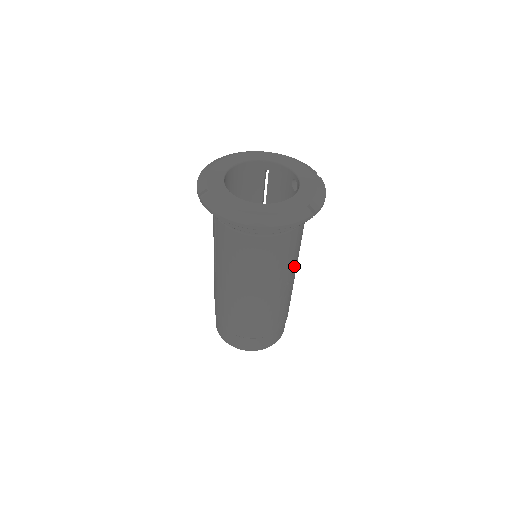
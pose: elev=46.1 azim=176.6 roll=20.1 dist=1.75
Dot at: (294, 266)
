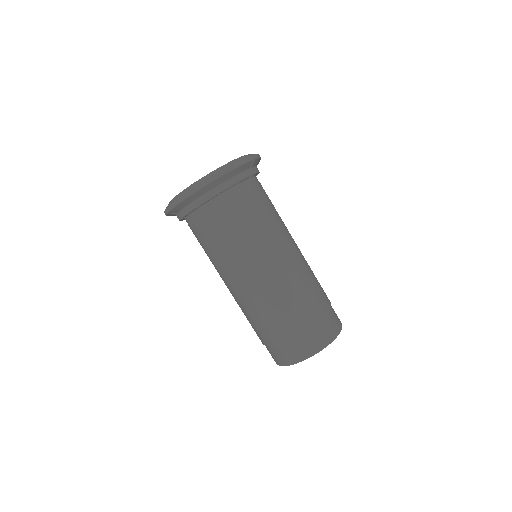
Dot at: (285, 231)
